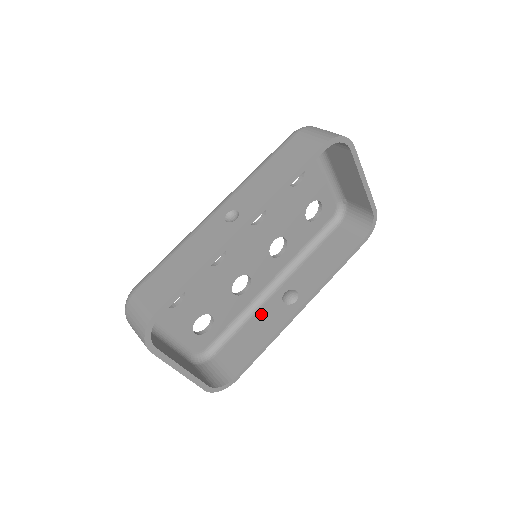
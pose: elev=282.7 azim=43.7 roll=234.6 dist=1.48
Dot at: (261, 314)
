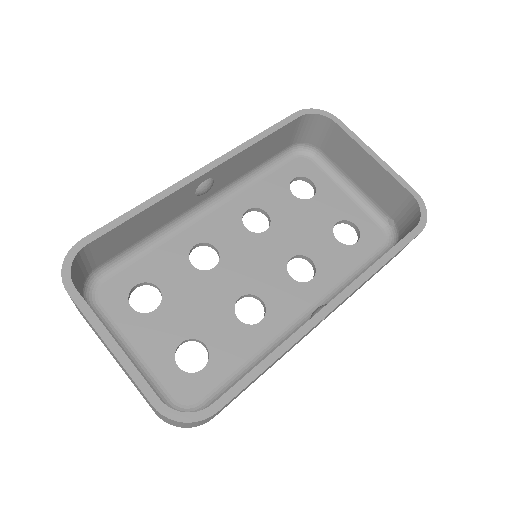
Dot at: occluded
